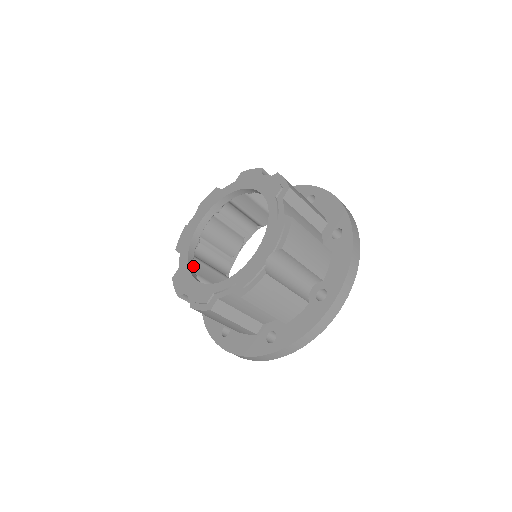
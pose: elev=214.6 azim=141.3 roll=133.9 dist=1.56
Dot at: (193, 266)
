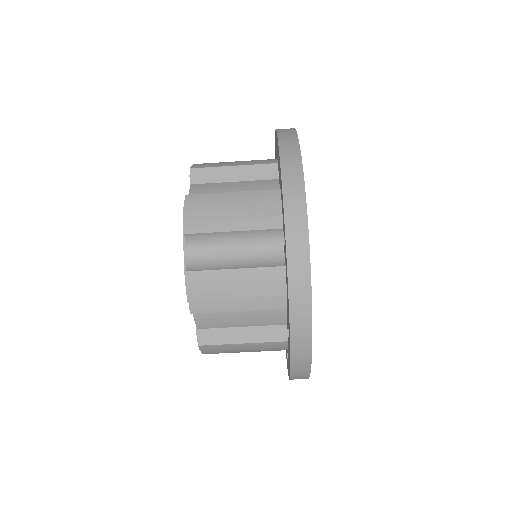
Dot at: occluded
